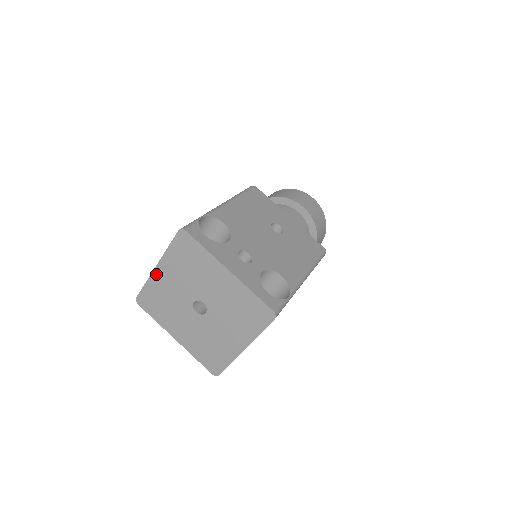
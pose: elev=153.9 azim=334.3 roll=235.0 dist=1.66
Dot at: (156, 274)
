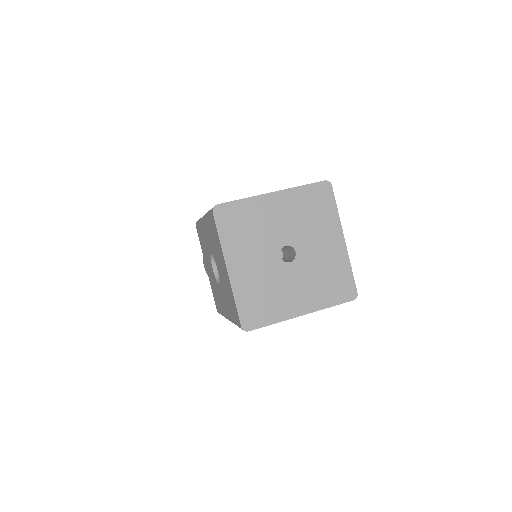
Dot at: (234, 276)
